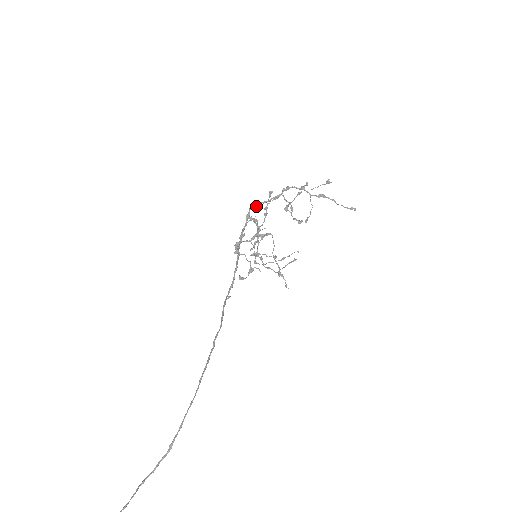
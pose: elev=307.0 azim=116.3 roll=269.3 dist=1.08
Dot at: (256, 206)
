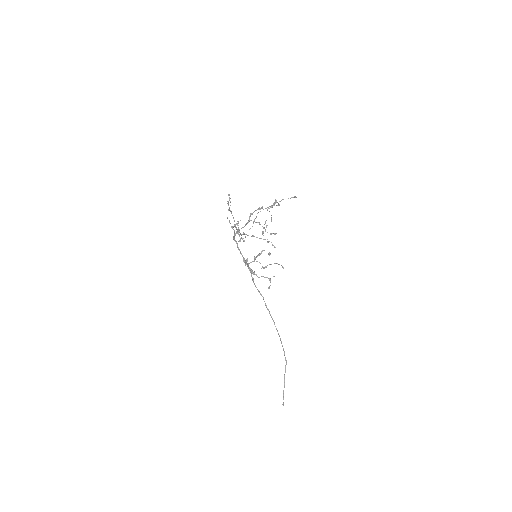
Dot at: occluded
